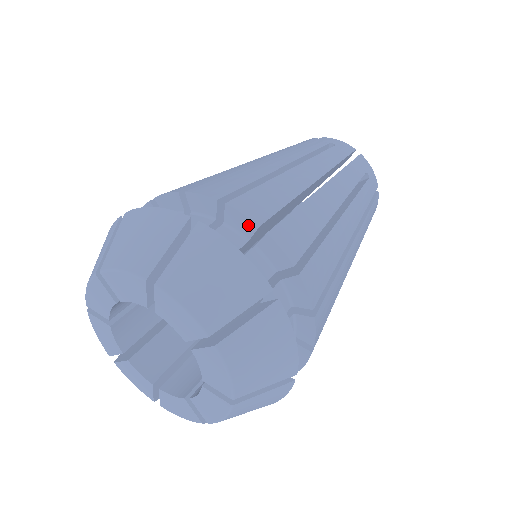
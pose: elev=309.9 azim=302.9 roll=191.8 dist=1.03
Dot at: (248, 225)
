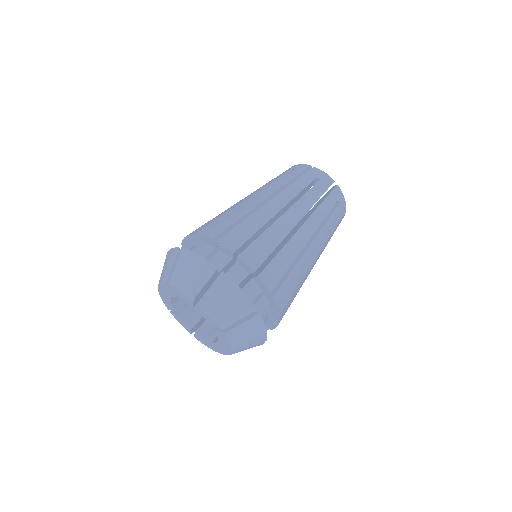
Dot at: (249, 269)
